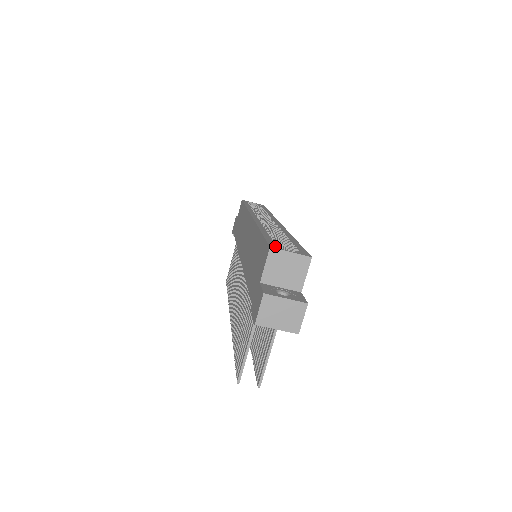
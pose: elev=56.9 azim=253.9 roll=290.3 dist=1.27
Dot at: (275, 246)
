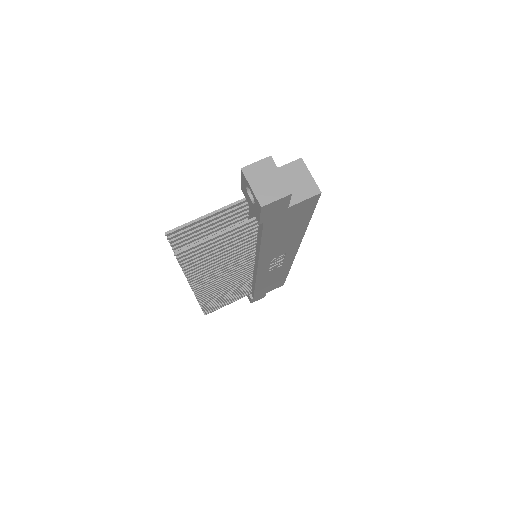
Dot at: occluded
